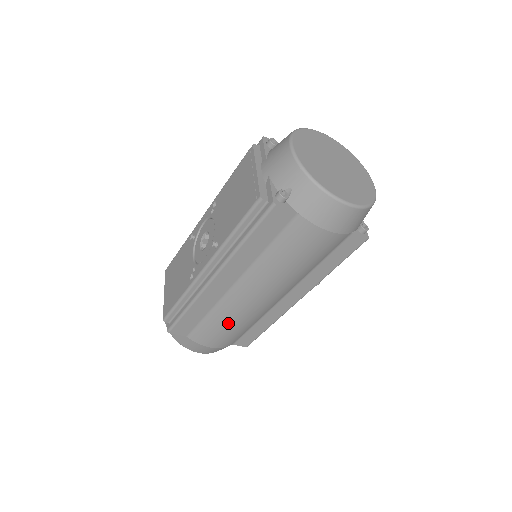
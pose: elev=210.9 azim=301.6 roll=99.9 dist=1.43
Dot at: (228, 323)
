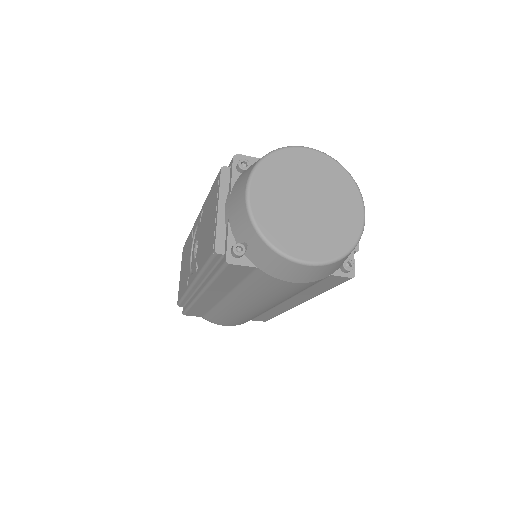
Dot at: (232, 317)
